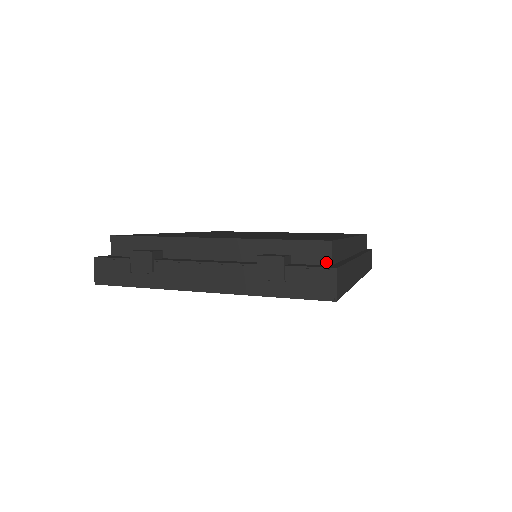
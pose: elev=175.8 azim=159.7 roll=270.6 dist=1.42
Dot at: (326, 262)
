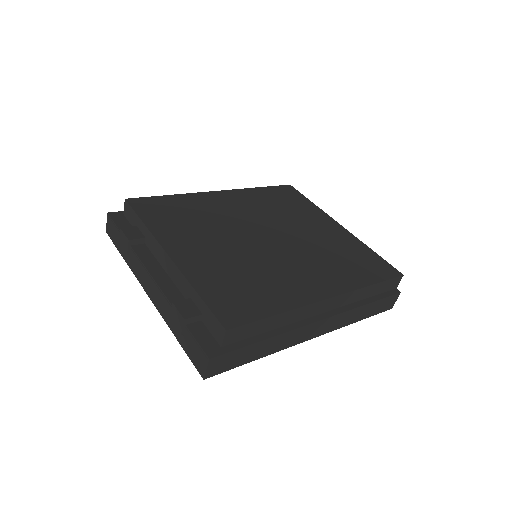
Dot at: (219, 341)
